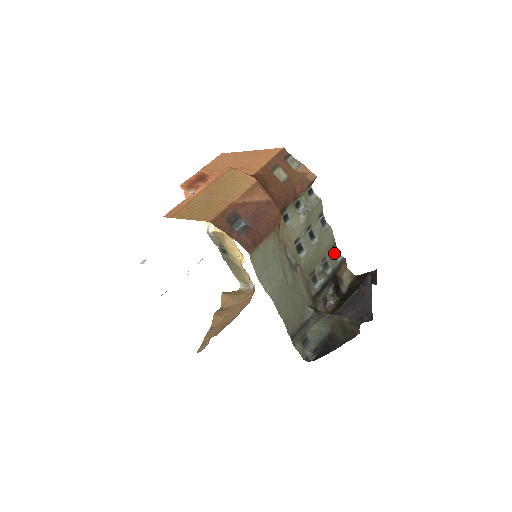
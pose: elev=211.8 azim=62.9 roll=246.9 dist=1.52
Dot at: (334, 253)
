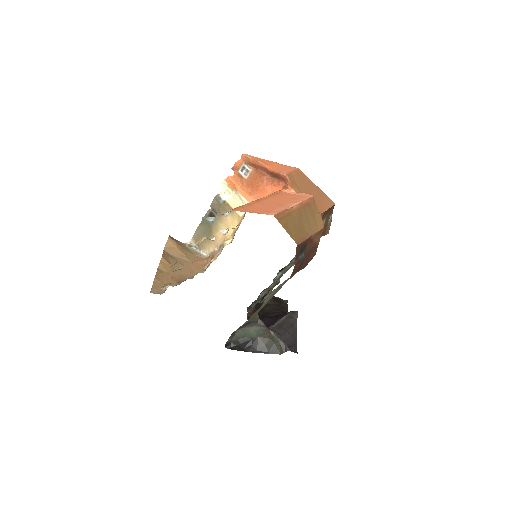
Dot at: occluded
